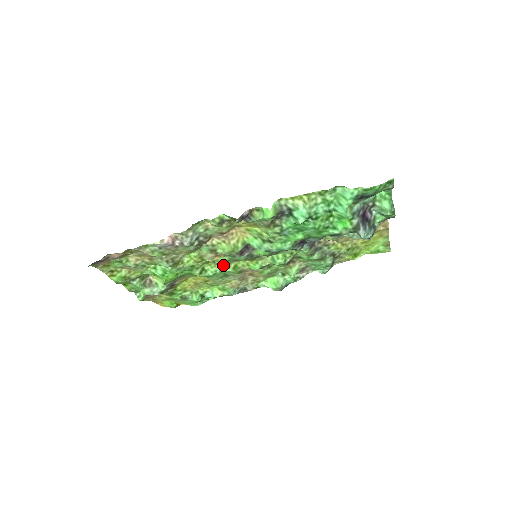
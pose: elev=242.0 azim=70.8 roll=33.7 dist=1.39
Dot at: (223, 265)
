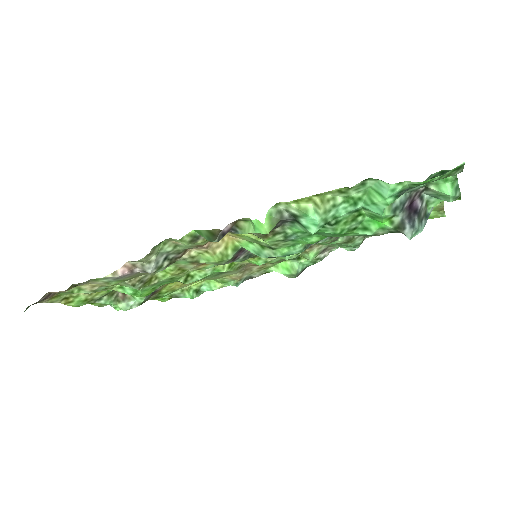
Dot at: (214, 267)
